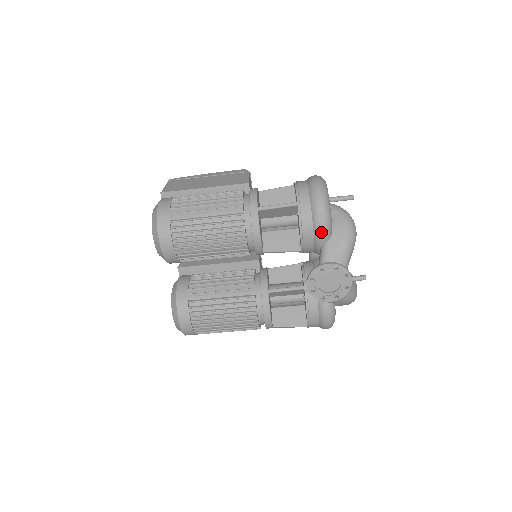
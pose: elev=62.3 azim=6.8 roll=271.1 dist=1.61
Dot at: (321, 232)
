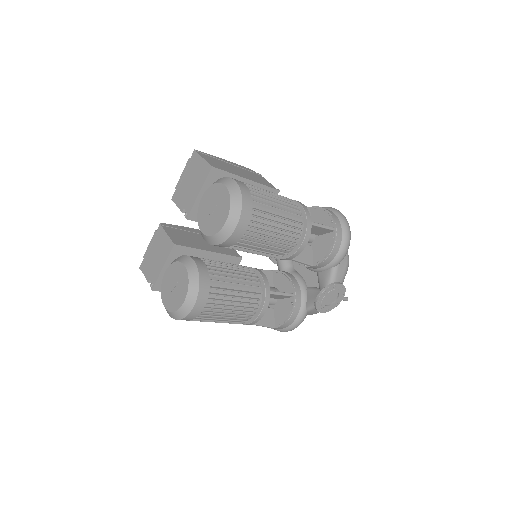
Dot at: (342, 257)
